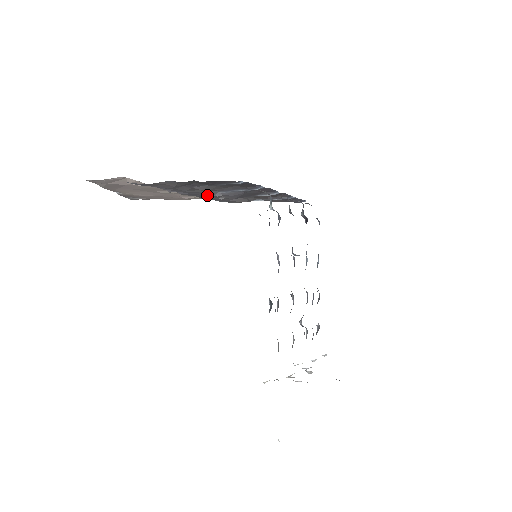
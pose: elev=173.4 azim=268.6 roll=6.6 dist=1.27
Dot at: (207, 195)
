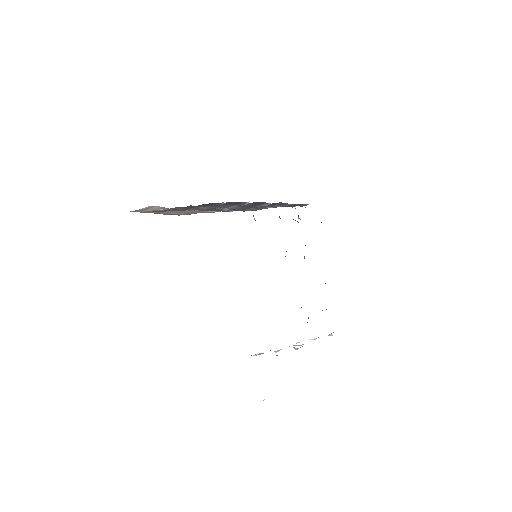
Dot at: occluded
